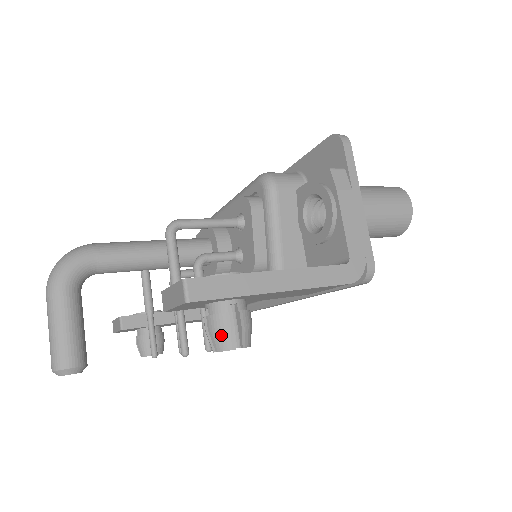
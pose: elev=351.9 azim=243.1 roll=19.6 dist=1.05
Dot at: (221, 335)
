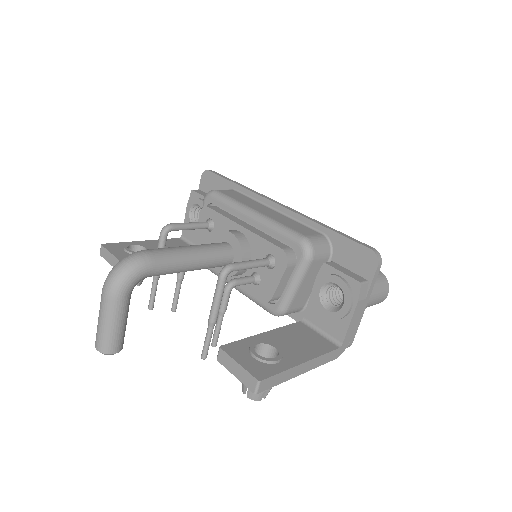
Dot at: (257, 394)
